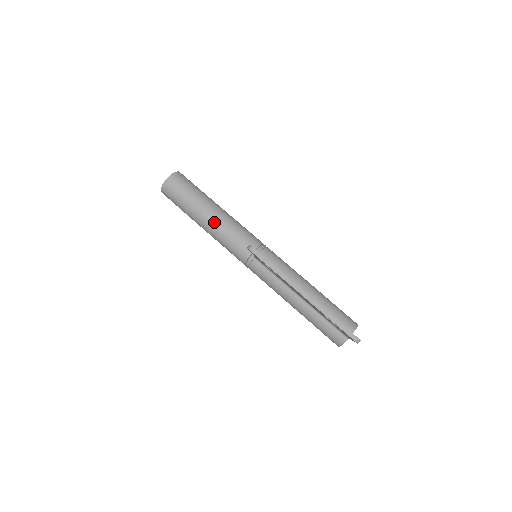
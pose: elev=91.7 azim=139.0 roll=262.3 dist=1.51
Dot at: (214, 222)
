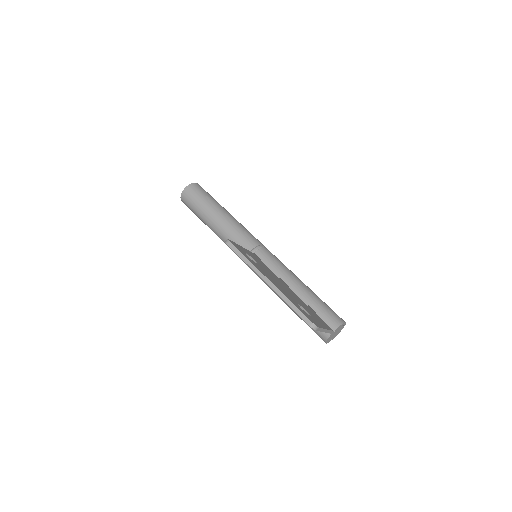
Dot at: (219, 225)
